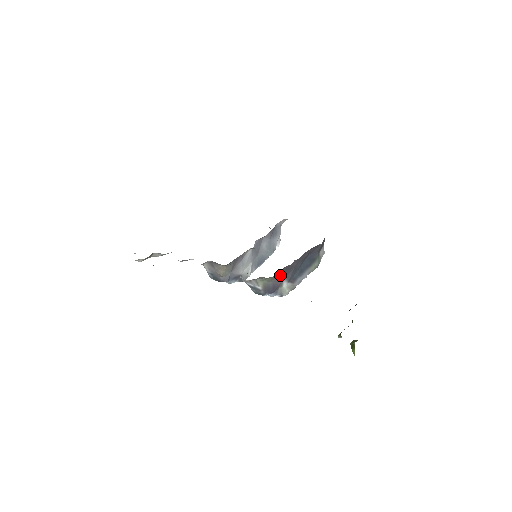
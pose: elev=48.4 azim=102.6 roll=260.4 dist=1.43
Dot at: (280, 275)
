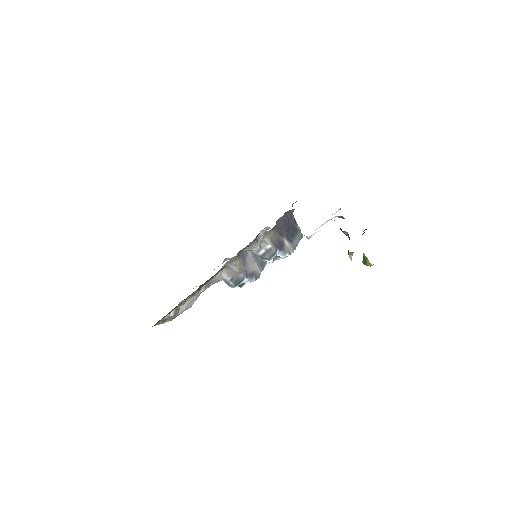
Dot at: (278, 232)
